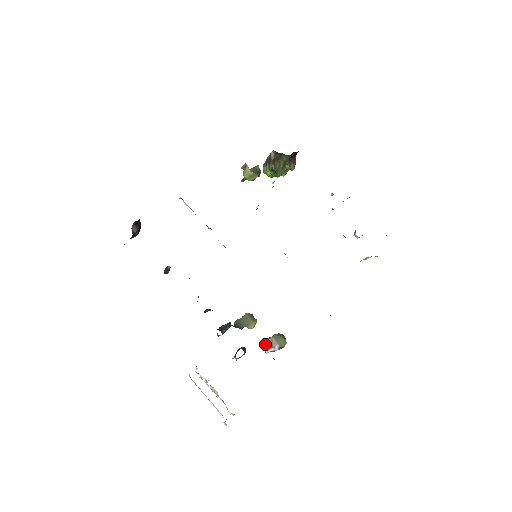
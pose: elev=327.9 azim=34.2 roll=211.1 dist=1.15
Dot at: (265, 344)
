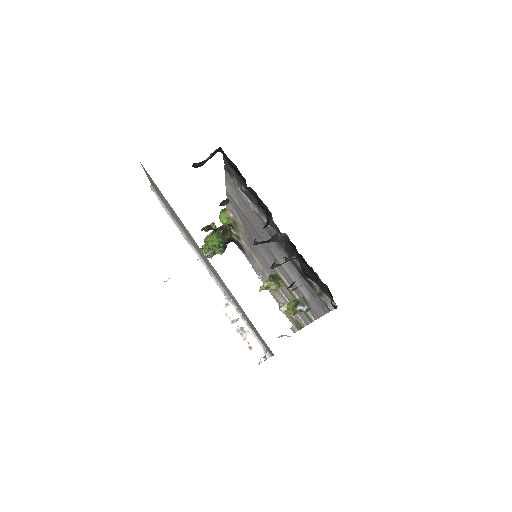
Dot at: (296, 301)
